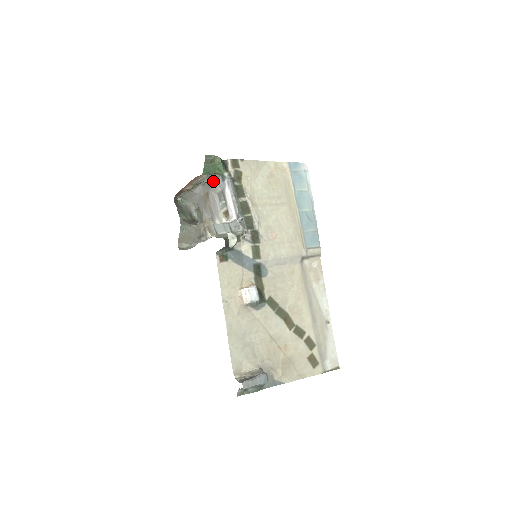
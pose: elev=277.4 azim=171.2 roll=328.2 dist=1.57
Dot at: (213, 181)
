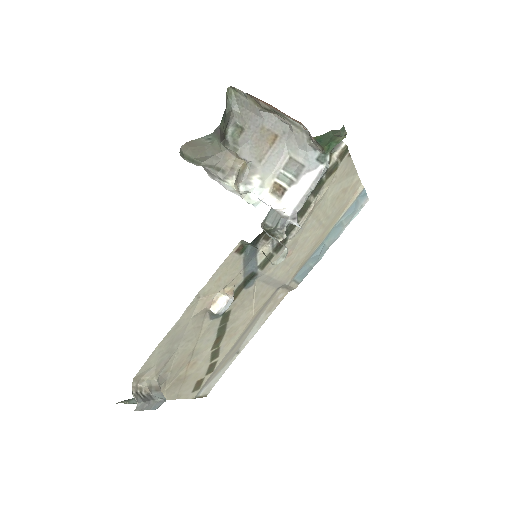
Dot at: (306, 145)
